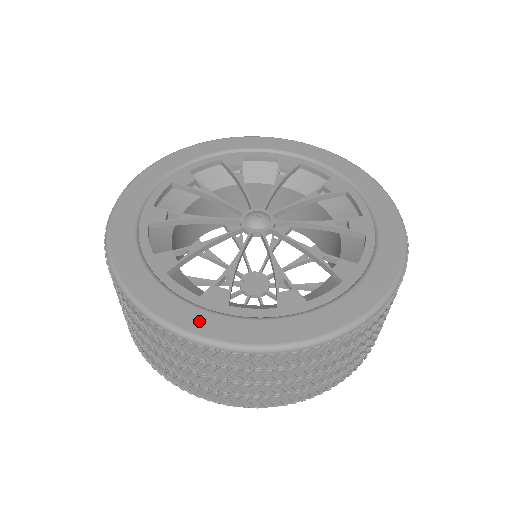
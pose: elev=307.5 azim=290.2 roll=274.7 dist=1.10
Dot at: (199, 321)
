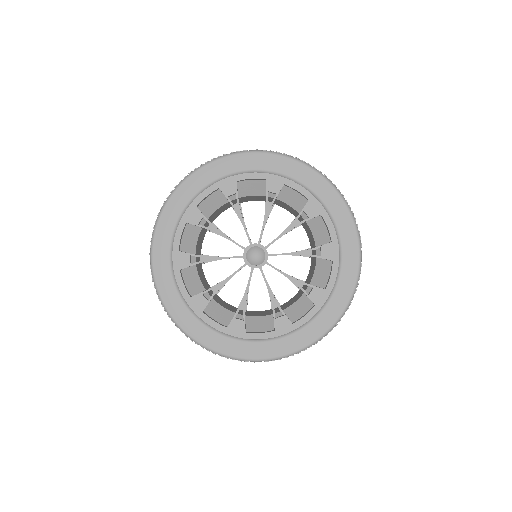
Dot at: (289, 345)
